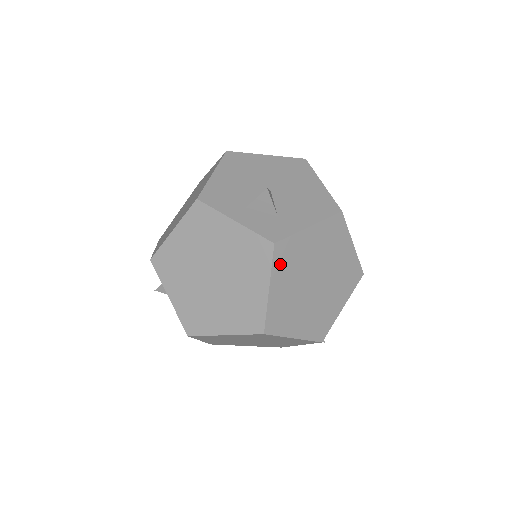
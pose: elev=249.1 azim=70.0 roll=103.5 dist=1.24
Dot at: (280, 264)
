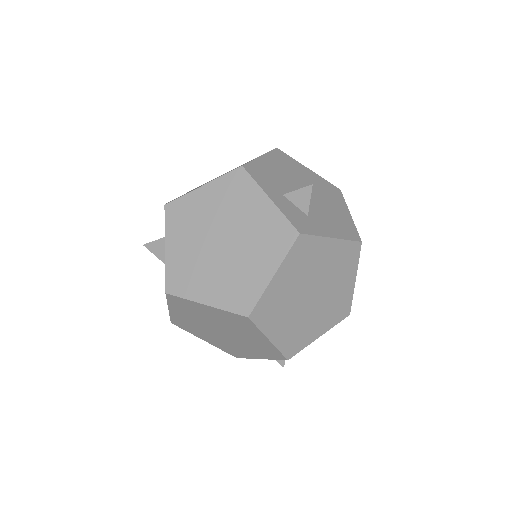
Dot at: (294, 257)
